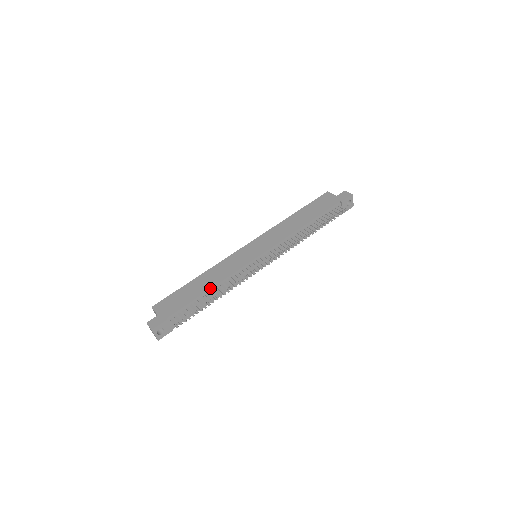
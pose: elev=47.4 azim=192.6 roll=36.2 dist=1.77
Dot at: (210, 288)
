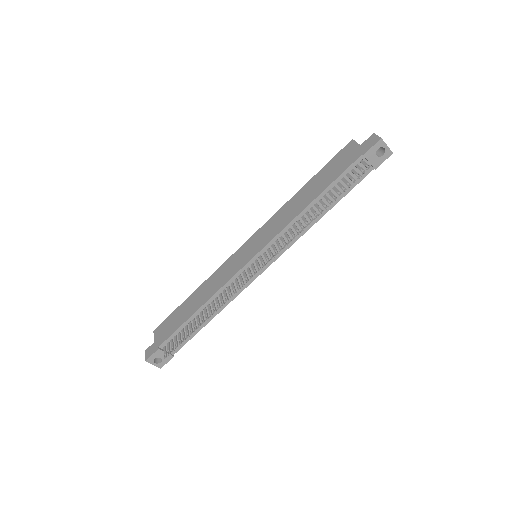
Dot at: (199, 308)
